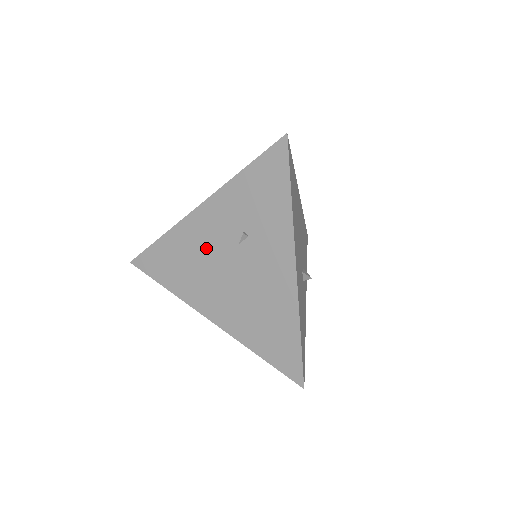
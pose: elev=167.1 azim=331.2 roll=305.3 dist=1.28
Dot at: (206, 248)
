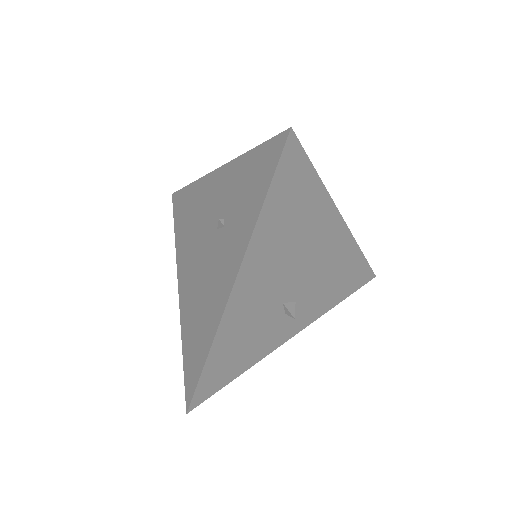
Dot at: (203, 216)
